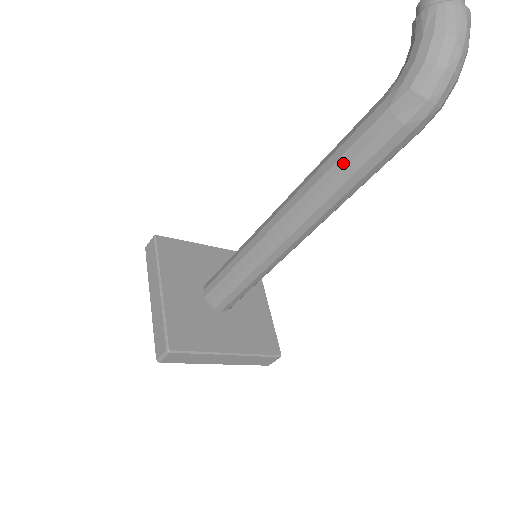
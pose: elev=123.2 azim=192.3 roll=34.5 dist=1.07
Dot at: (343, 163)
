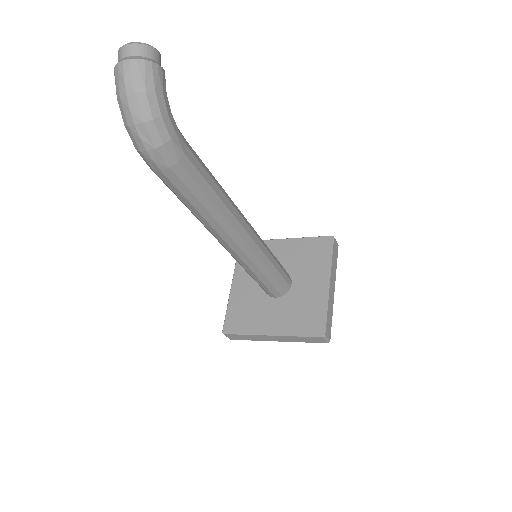
Dot at: occluded
